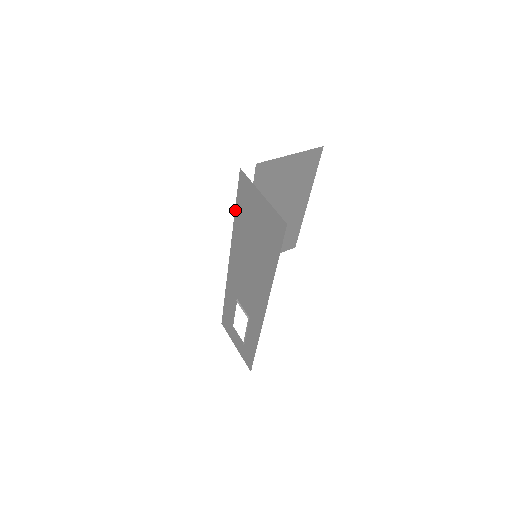
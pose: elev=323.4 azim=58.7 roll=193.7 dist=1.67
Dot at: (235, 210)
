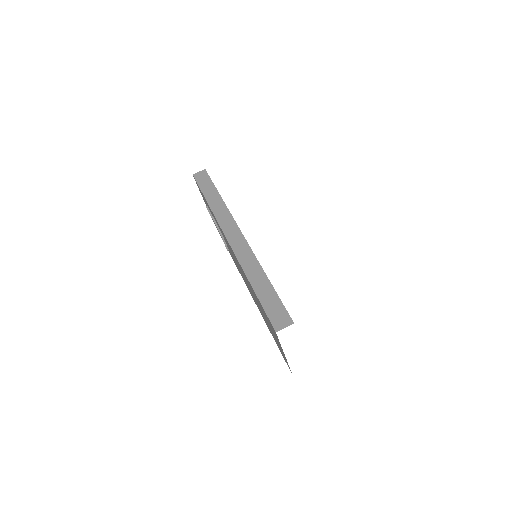
Dot at: (253, 290)
